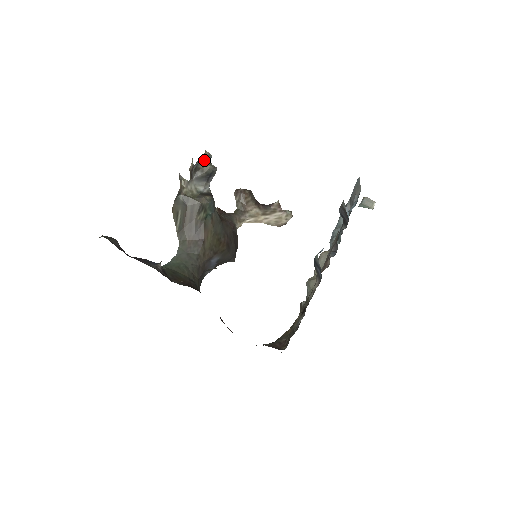
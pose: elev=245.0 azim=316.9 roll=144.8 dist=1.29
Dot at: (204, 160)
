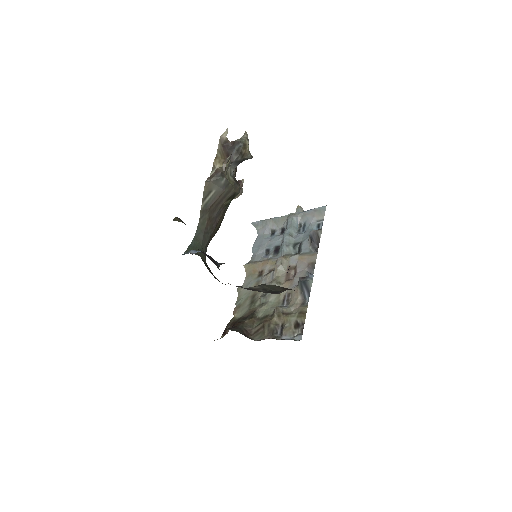
Dot at: (246, 144)
